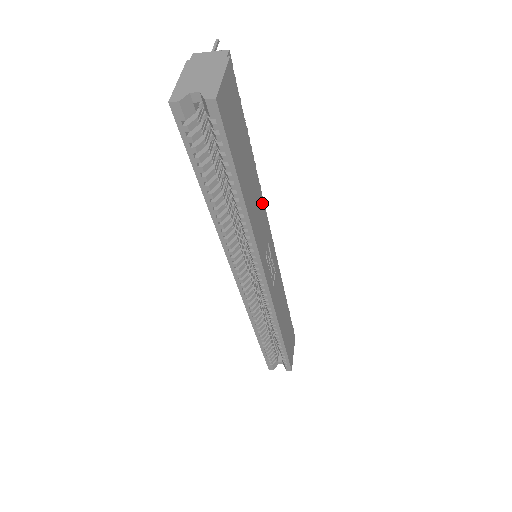
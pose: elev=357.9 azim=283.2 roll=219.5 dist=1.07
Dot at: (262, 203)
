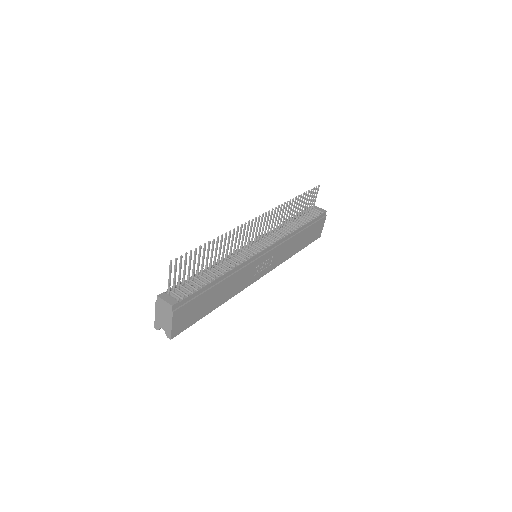
Dot at: (239, 273)
